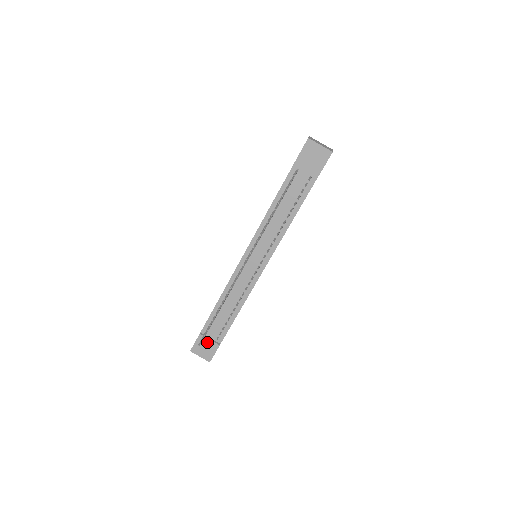
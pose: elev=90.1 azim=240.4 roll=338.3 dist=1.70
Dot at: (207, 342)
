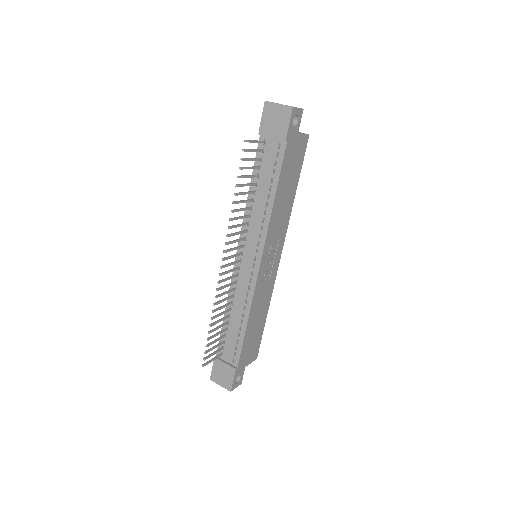
Dot at: (223, 366)
